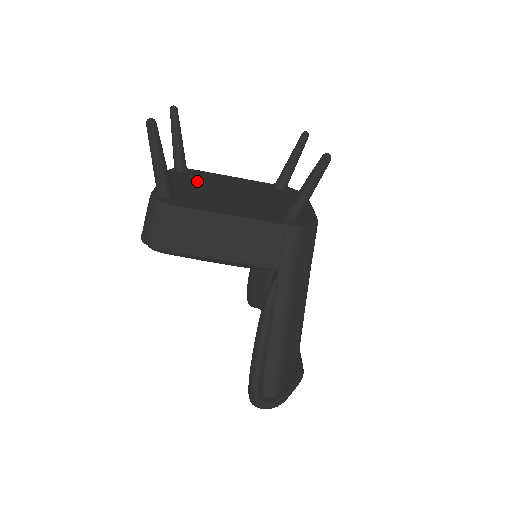
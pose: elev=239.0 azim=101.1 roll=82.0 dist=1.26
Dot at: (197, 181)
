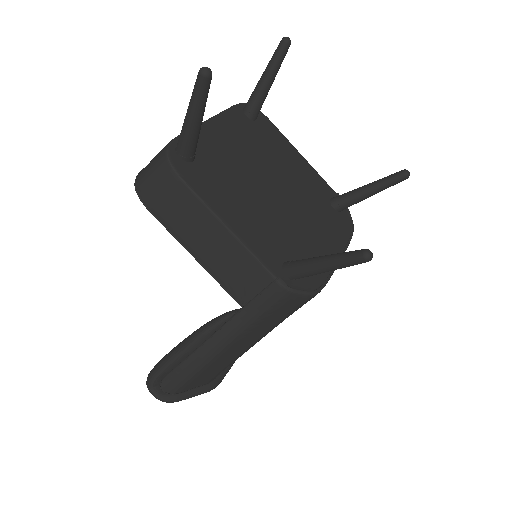
Dot at: (250, 143)
